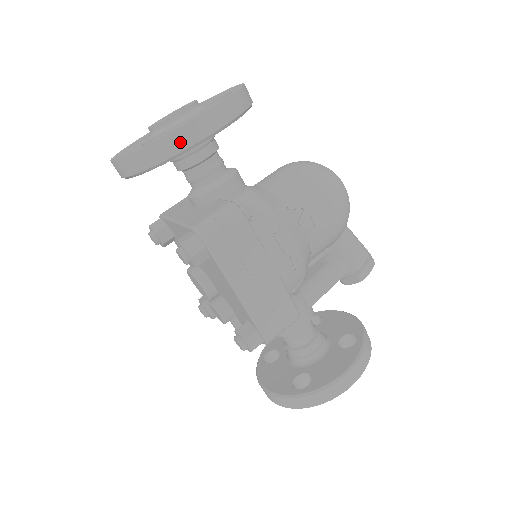
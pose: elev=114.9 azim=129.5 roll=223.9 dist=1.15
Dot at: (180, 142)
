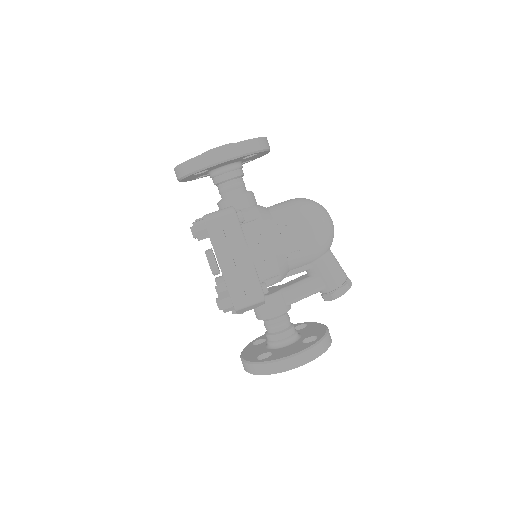
Dot at: (205, 161)
